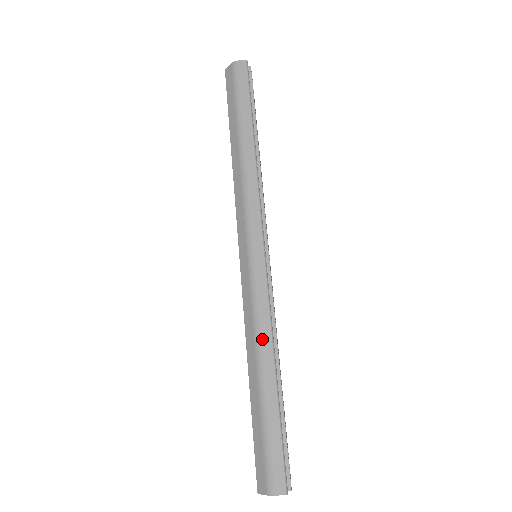
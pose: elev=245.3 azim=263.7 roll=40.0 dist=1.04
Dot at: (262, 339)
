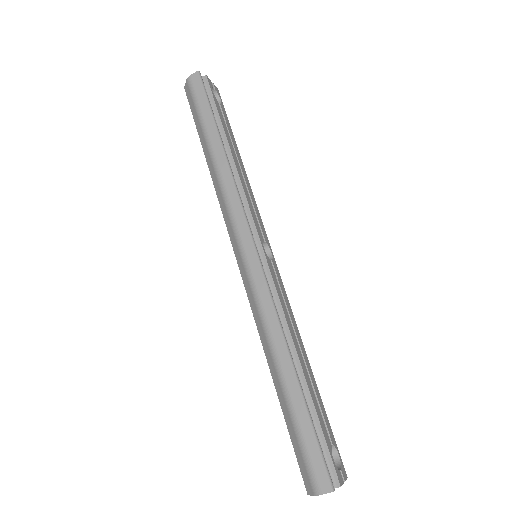
Dot at: (273, 338)
